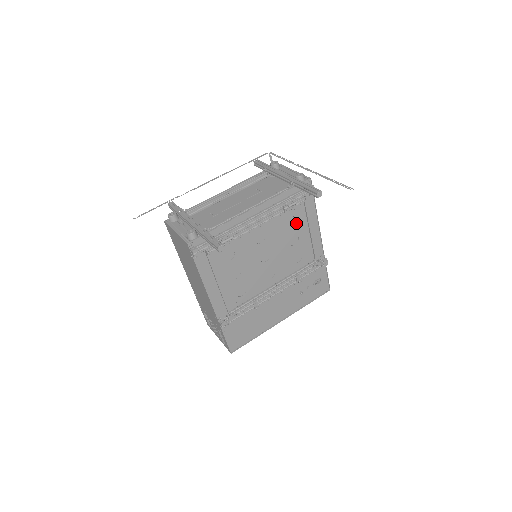
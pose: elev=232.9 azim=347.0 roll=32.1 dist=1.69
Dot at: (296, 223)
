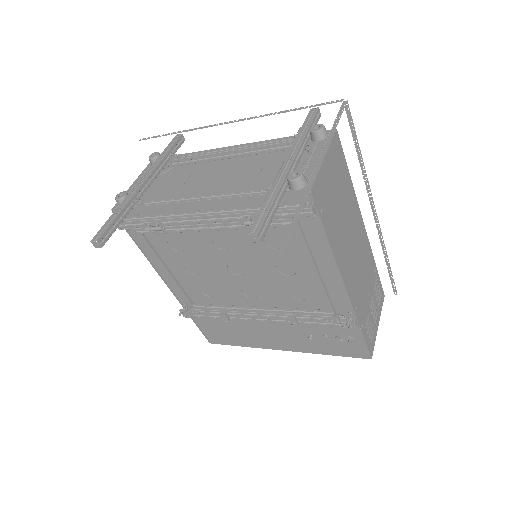
Dot at: (288, 248)
